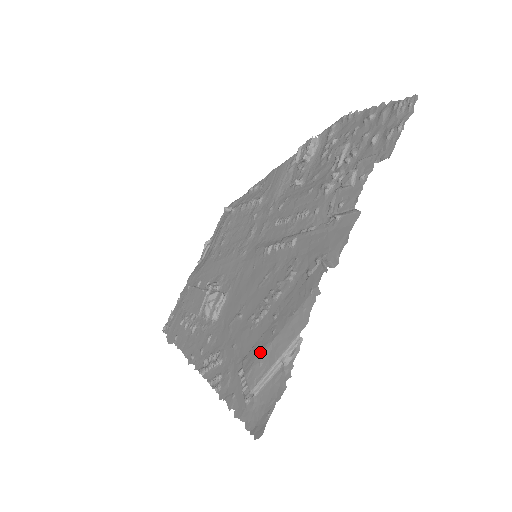
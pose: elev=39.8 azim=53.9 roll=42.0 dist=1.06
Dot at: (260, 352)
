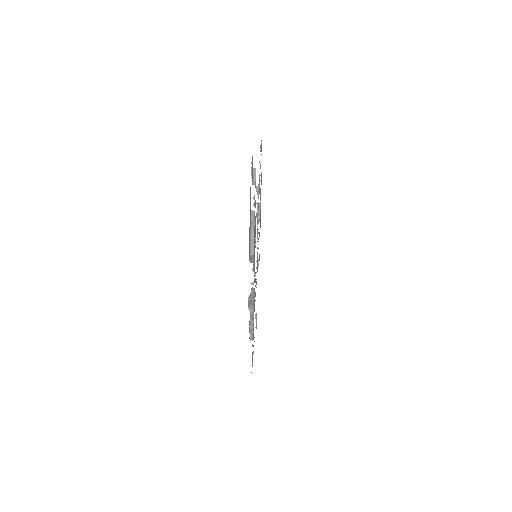
Dot at: occluded
